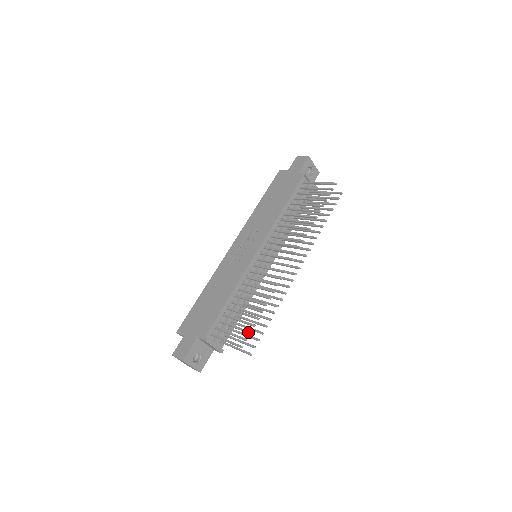
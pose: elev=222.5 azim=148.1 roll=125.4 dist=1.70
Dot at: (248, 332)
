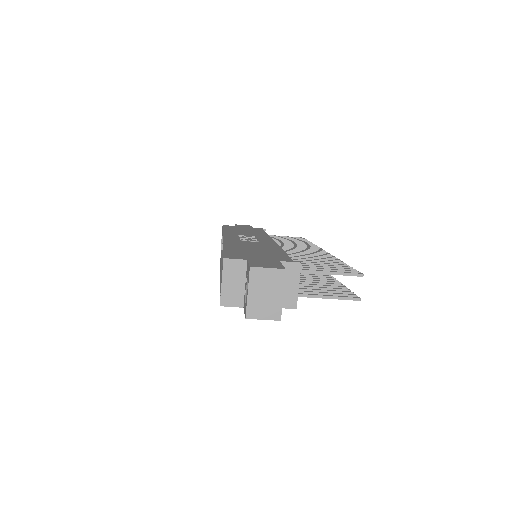
Dot at: occluded
